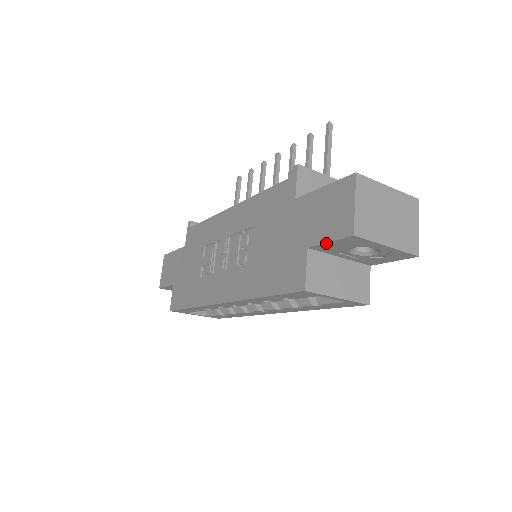
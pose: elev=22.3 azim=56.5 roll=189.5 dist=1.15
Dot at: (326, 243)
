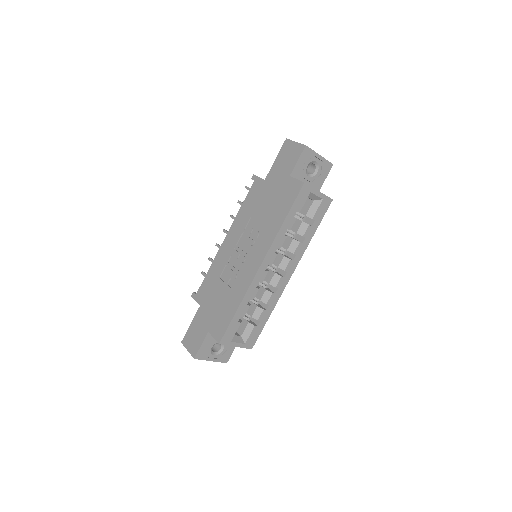
Dot at: (297, 163)
